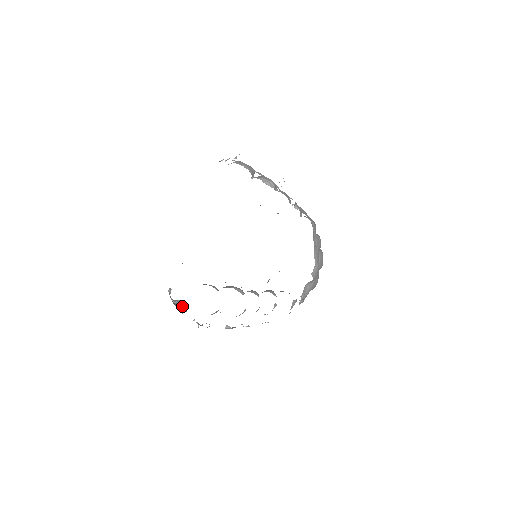
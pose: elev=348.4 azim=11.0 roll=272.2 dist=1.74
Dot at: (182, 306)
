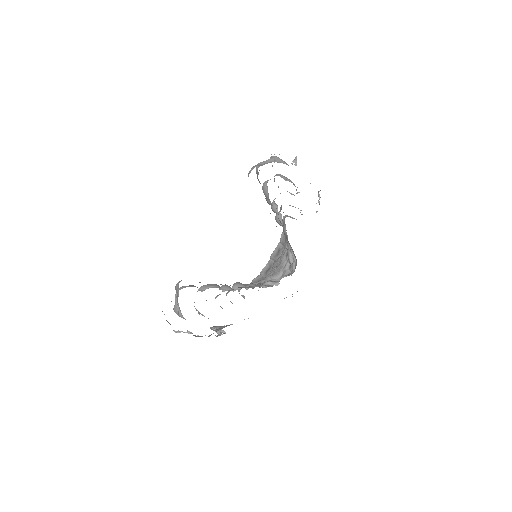
Dot at: occluded
